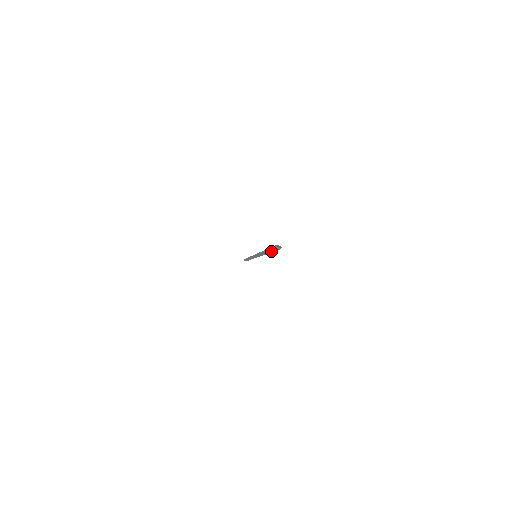
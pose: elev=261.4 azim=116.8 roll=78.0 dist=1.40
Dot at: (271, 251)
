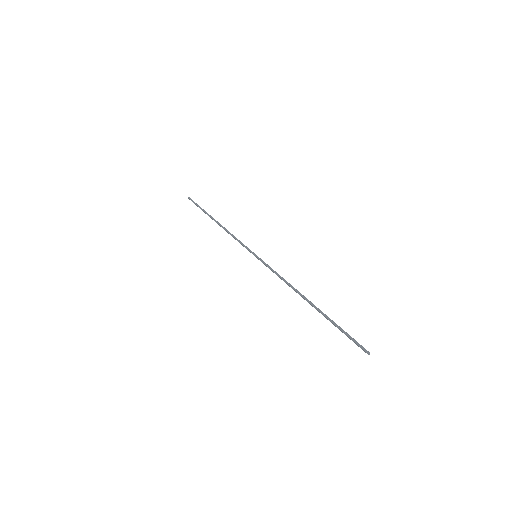
Dot at: (334, 324)
